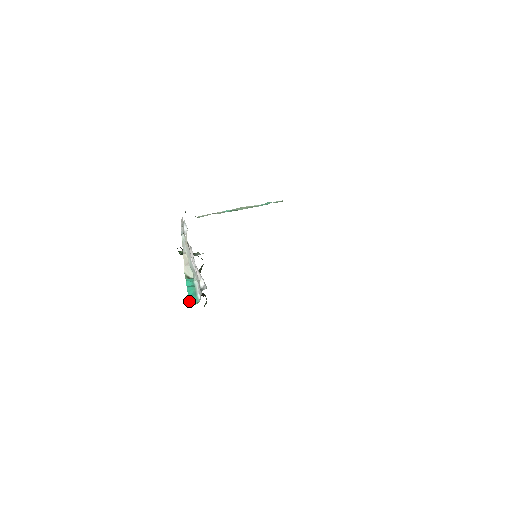
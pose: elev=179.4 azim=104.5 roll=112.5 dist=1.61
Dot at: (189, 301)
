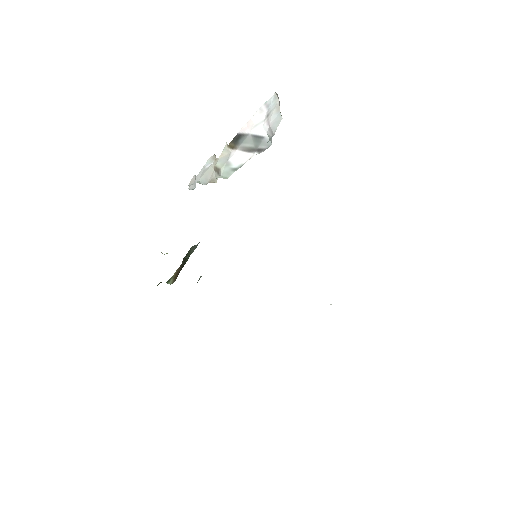
Dot at: occluded
